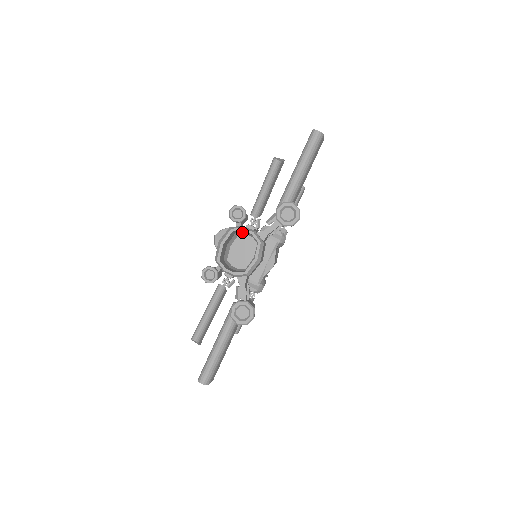
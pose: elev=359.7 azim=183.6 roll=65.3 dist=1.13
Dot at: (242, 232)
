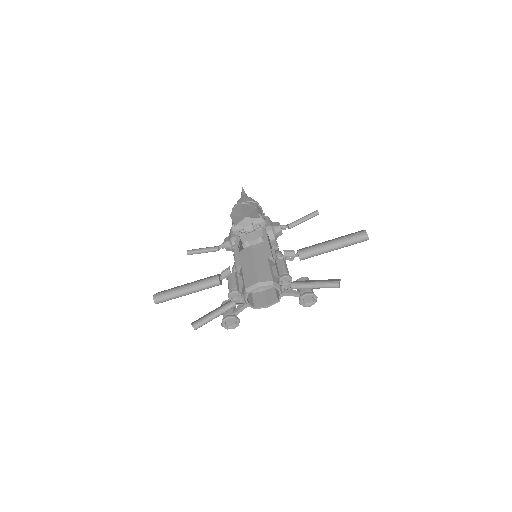
Dot at: occluded
